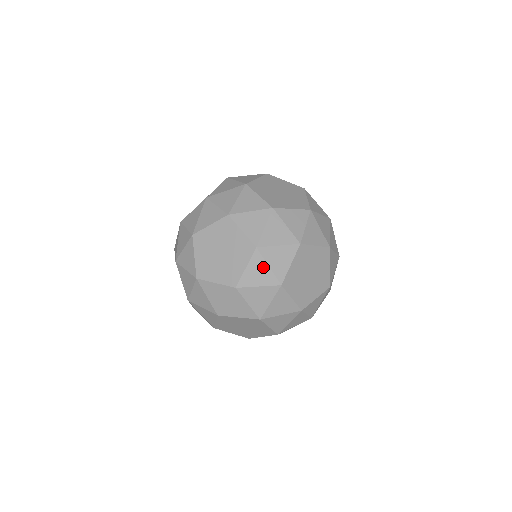
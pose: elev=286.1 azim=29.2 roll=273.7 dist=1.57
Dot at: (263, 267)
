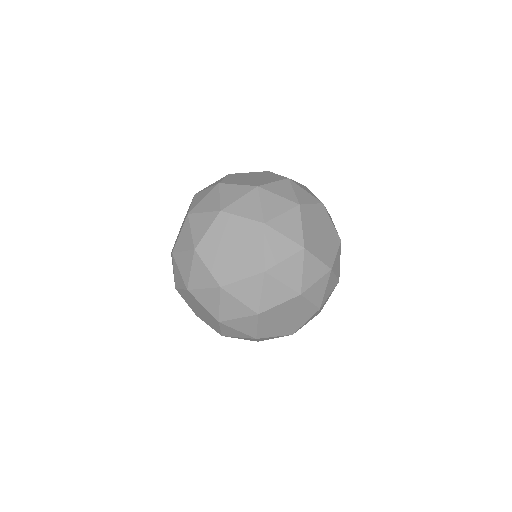
Dot at: (256, 290)
